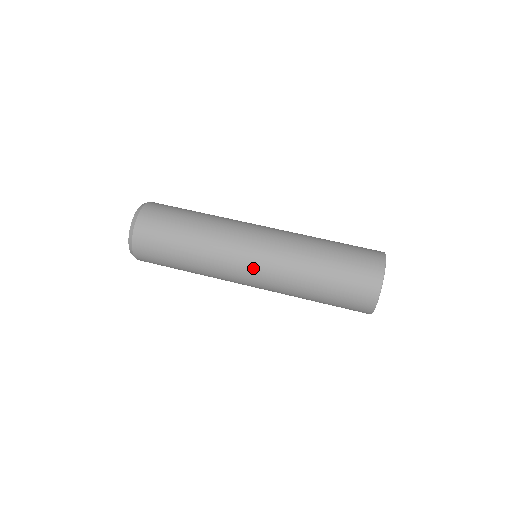
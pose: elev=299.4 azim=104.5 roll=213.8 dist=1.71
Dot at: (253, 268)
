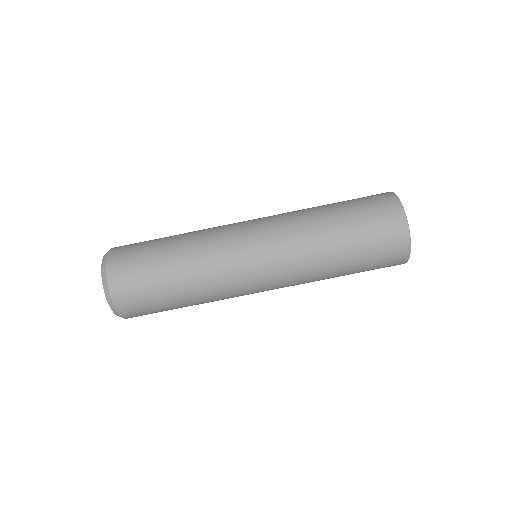
Dot at: (264, 277)
